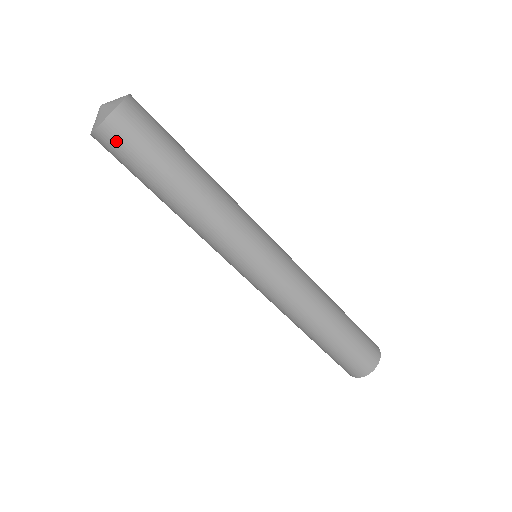
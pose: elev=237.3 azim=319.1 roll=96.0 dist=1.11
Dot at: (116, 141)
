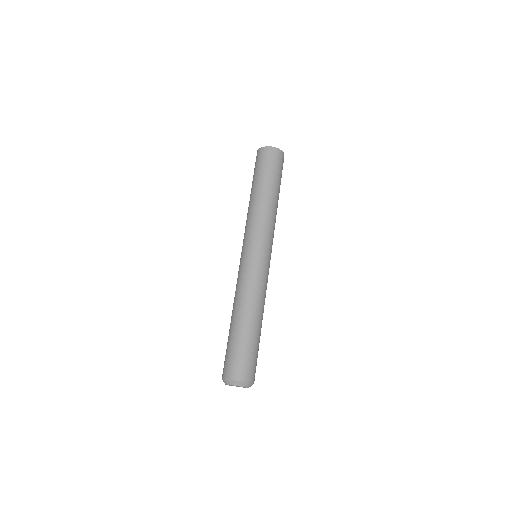
Dot at: (268, 155)
